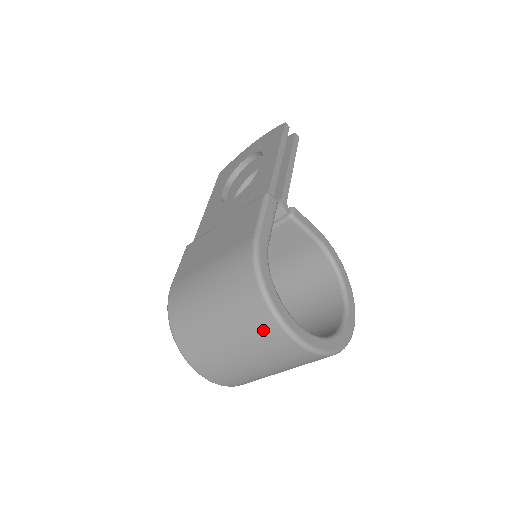
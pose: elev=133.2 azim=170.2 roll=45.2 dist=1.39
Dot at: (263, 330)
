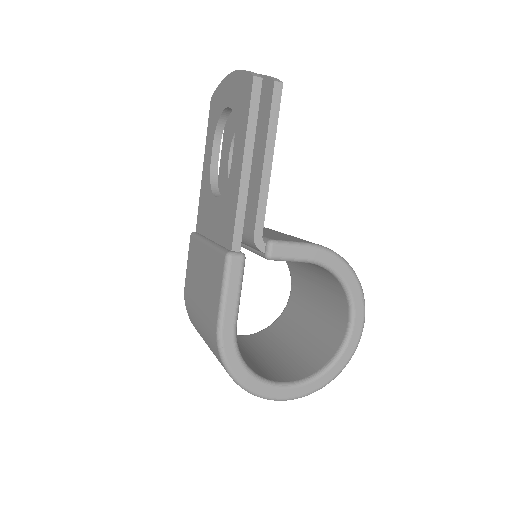
Dot at: occluded
